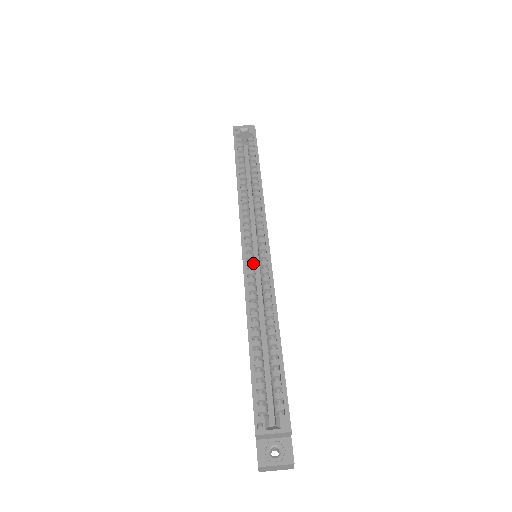
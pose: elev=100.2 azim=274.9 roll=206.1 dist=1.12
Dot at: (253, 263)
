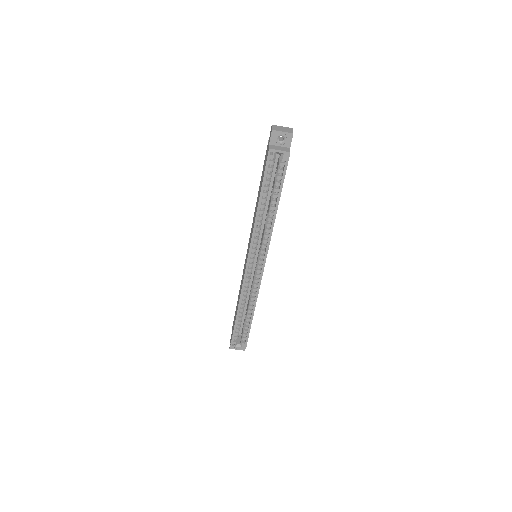
Dot at: occluded
